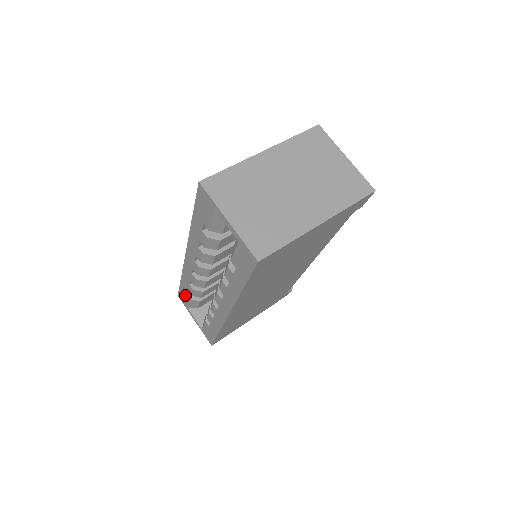
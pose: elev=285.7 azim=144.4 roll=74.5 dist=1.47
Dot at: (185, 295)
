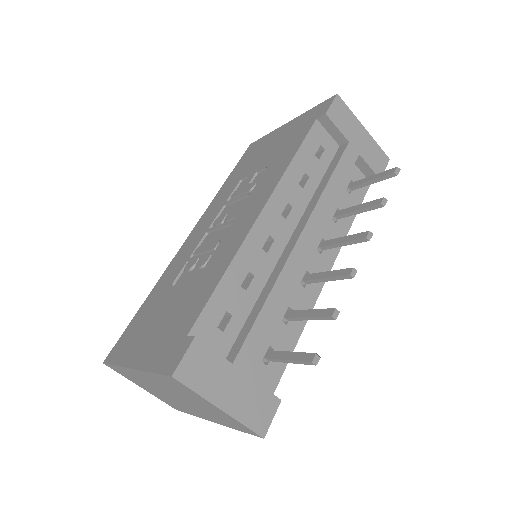
Dot at: occluded
